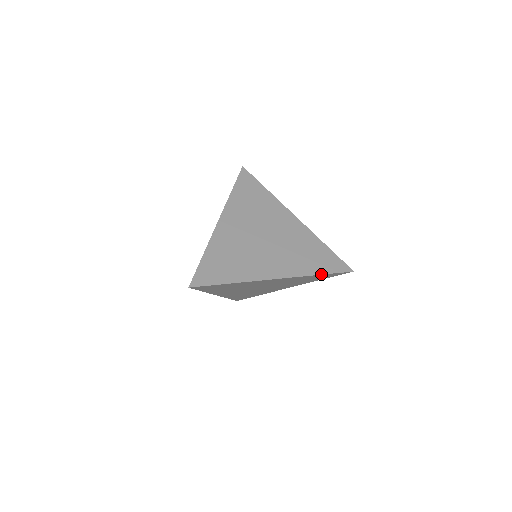
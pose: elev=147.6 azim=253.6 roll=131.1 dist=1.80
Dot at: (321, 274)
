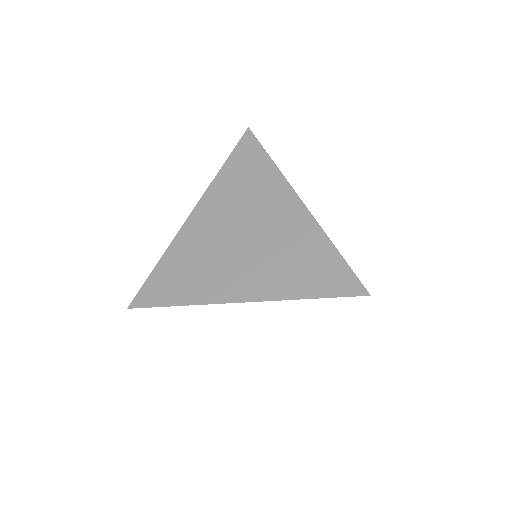
Dot at: (311, 298)
